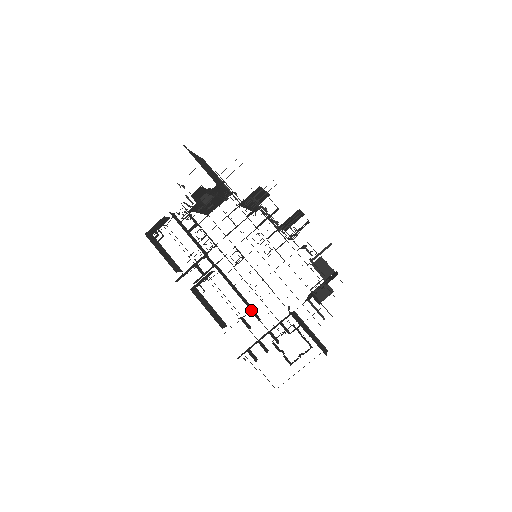
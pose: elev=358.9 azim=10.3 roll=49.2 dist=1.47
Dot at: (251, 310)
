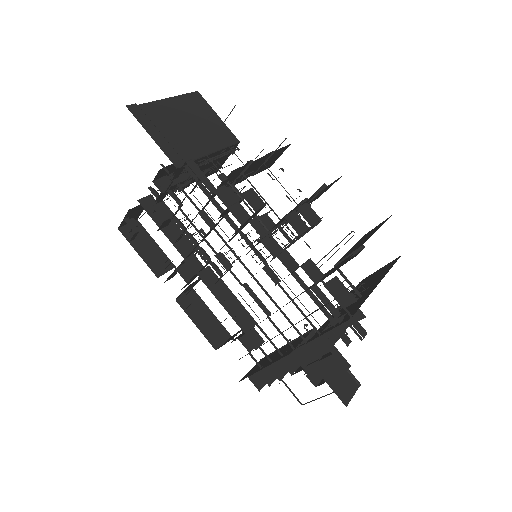
Dot at: (248, 332)
